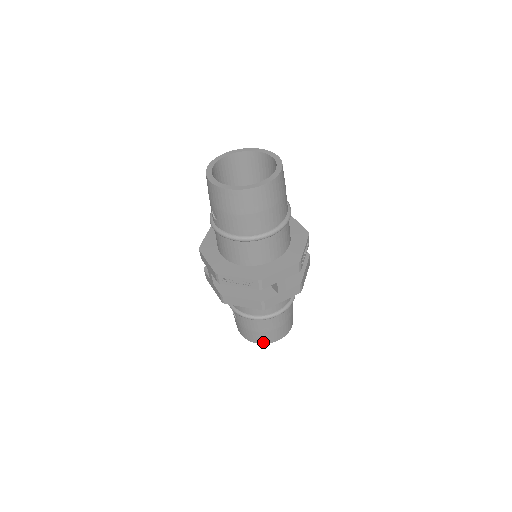
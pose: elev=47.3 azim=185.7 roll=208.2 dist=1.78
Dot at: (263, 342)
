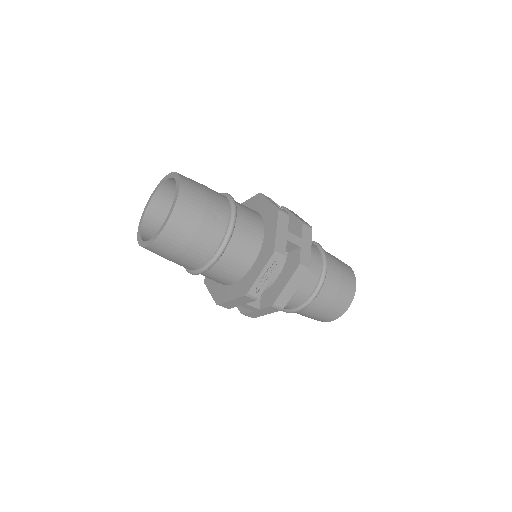
Dot at: occluded
